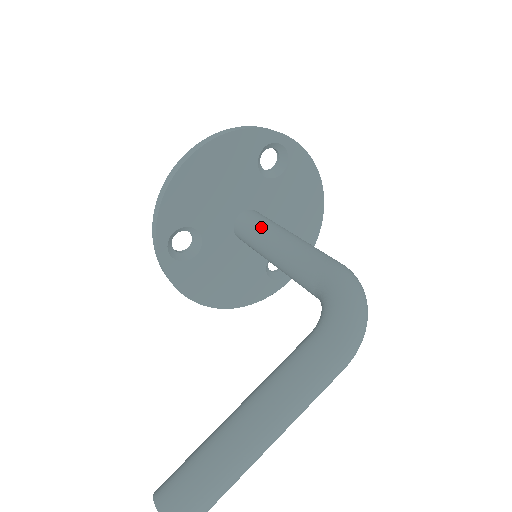
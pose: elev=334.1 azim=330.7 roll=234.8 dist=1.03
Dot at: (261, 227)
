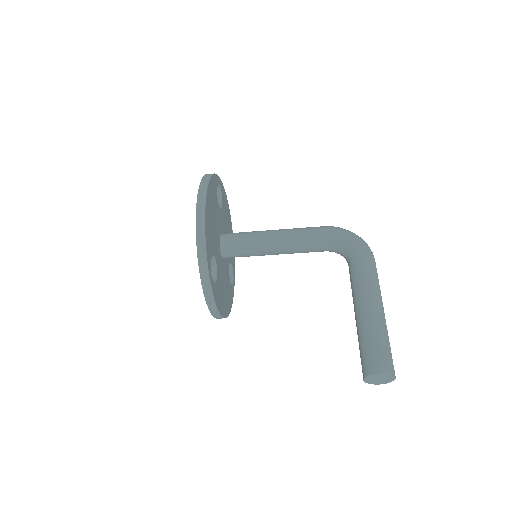
Dot at: (251, 235)
